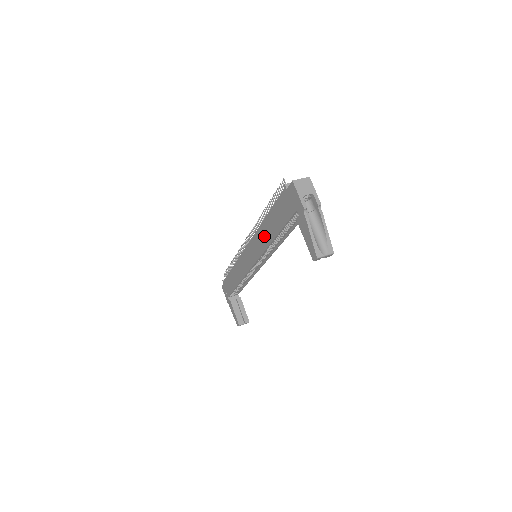
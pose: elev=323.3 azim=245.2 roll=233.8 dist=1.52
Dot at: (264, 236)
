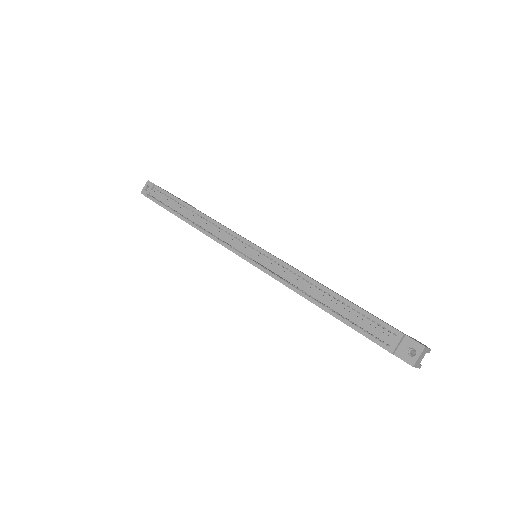
Dot at: occluded
